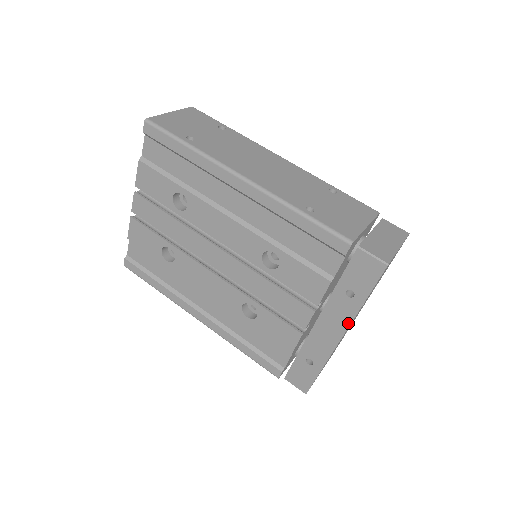
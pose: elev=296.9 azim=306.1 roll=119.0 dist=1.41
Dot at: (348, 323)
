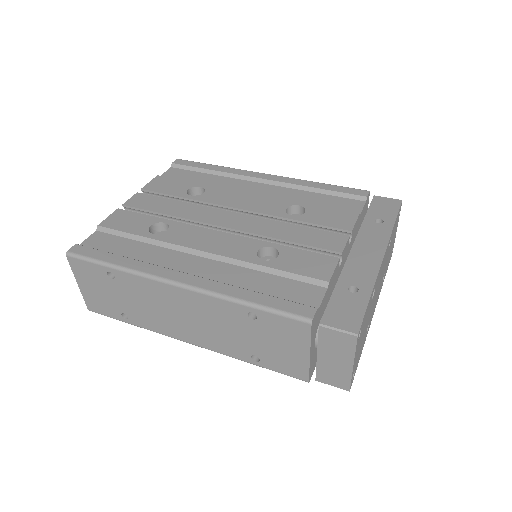
Dot at: (386, 241)
